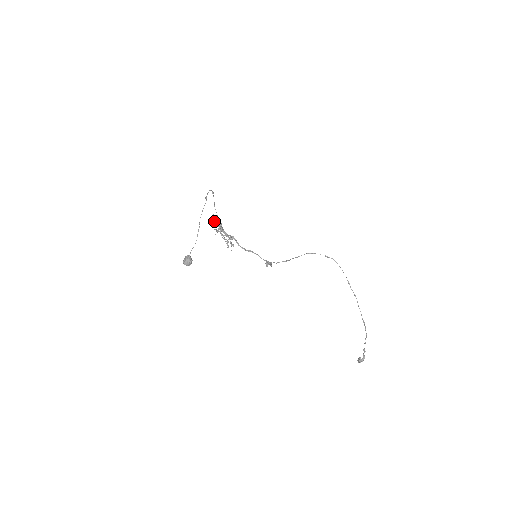
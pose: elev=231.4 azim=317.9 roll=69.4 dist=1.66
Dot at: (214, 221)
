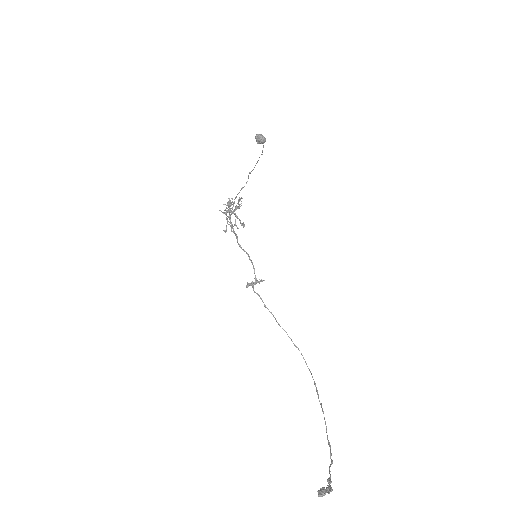
Dot at: (227, 205)
